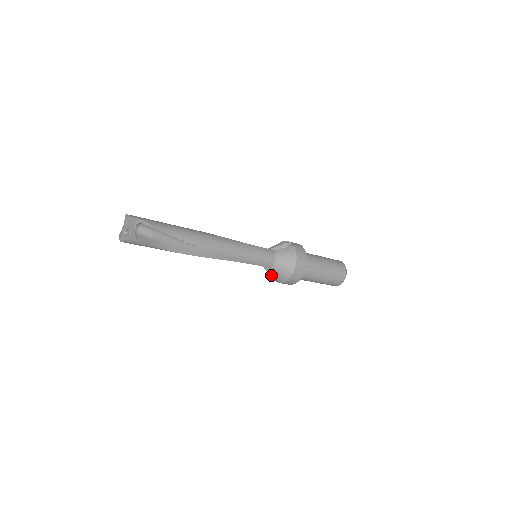
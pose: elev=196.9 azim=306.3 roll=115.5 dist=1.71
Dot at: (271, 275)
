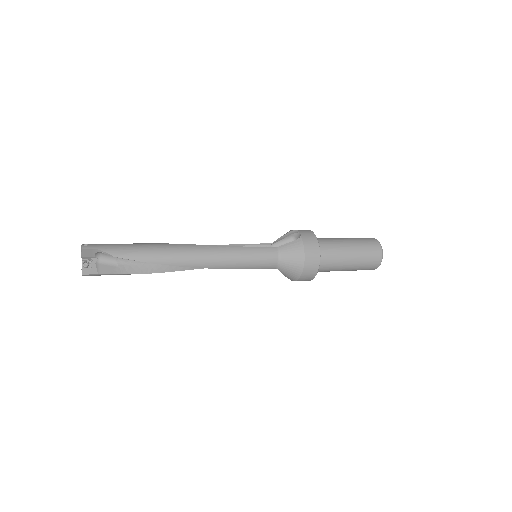
Dot at: occluded
